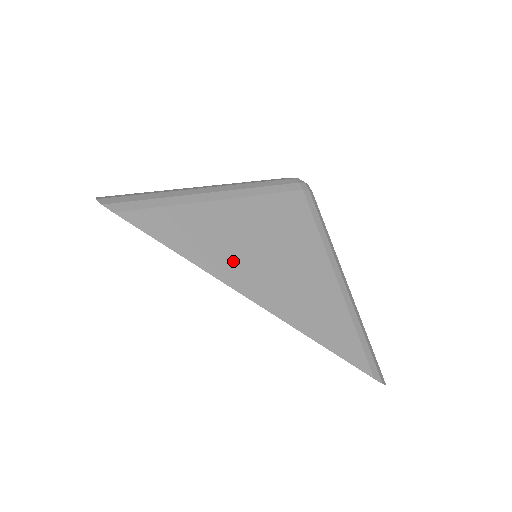
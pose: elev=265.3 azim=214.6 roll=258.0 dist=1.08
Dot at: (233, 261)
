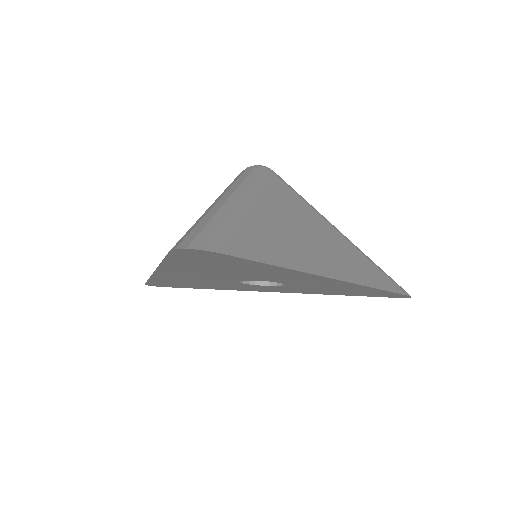
Dot at: (304, 253)
